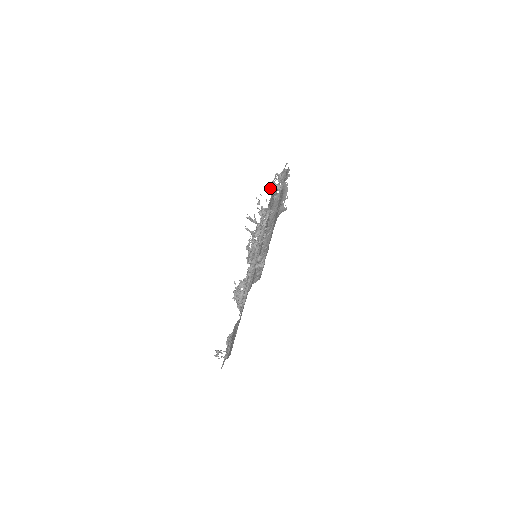
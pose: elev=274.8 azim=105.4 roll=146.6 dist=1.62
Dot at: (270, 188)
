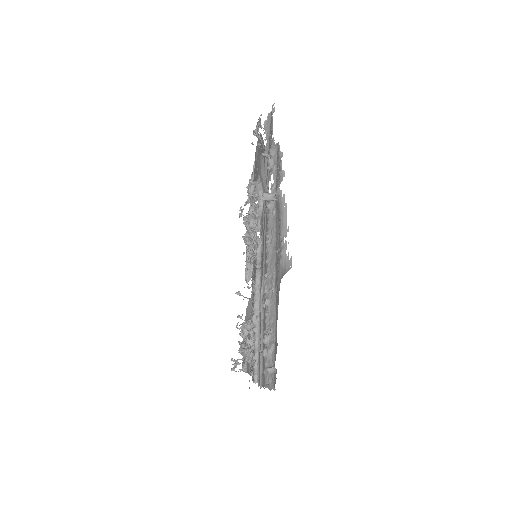
Dot at: (254, 134)
